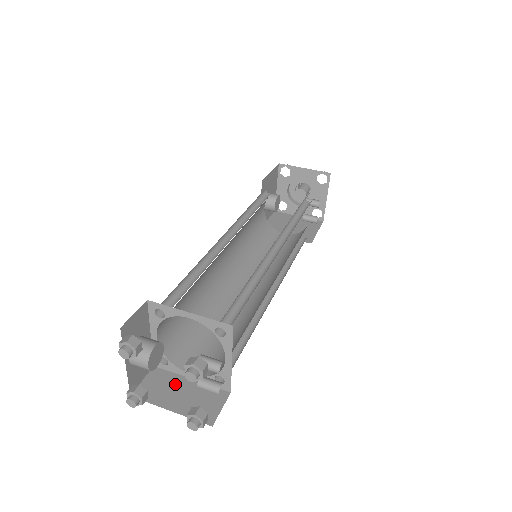
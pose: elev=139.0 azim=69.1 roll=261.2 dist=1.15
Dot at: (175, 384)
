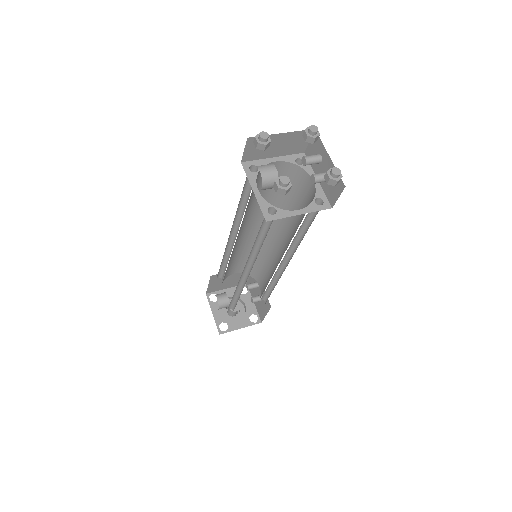
Dot at: occluded
